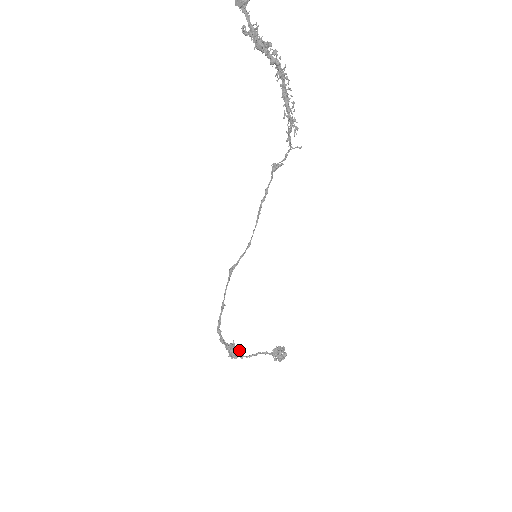
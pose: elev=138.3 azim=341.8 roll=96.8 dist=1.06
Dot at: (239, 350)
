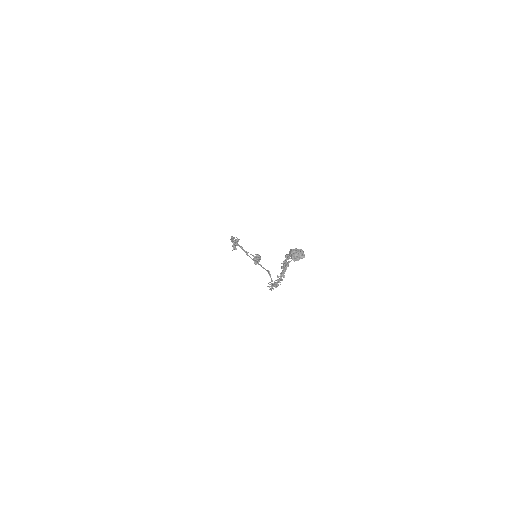
Dot at: (232, 250)
